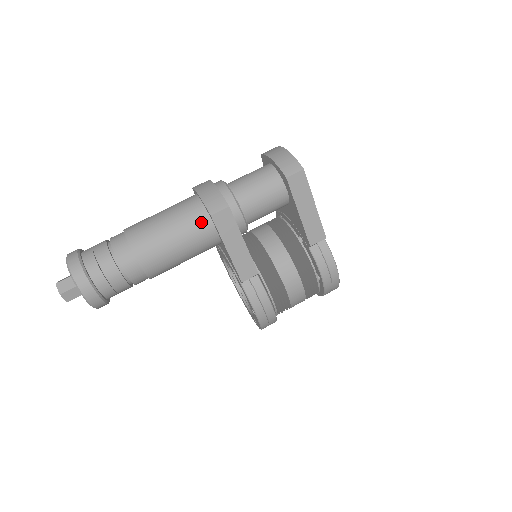
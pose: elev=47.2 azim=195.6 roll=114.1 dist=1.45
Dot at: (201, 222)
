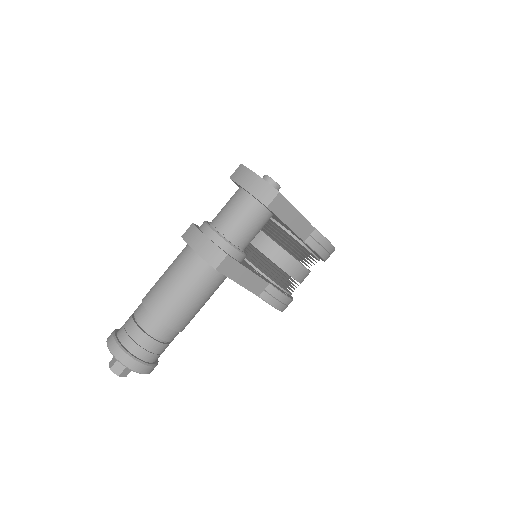
Dot at: (208, 275)
